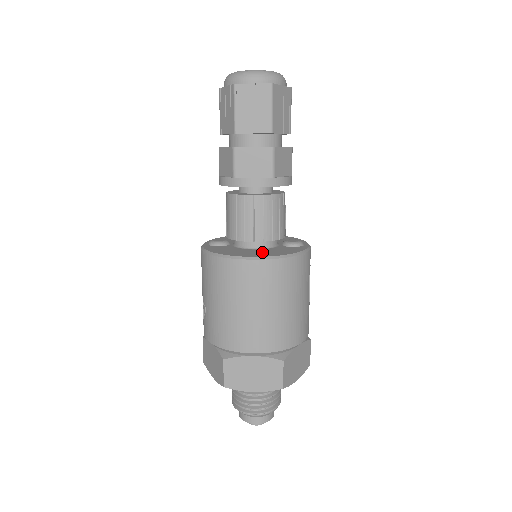
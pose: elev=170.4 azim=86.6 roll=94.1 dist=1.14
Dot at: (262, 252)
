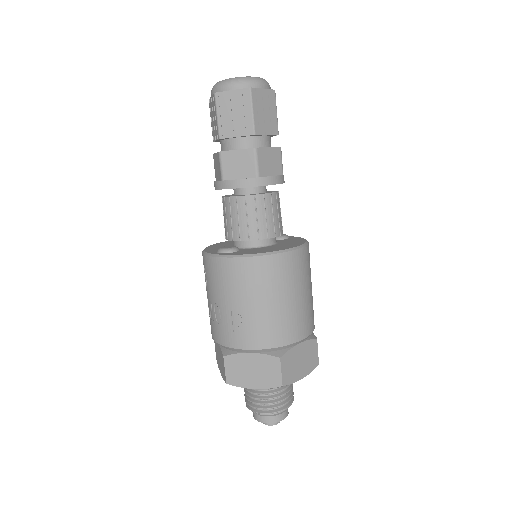
Dot at: (286, 244)
